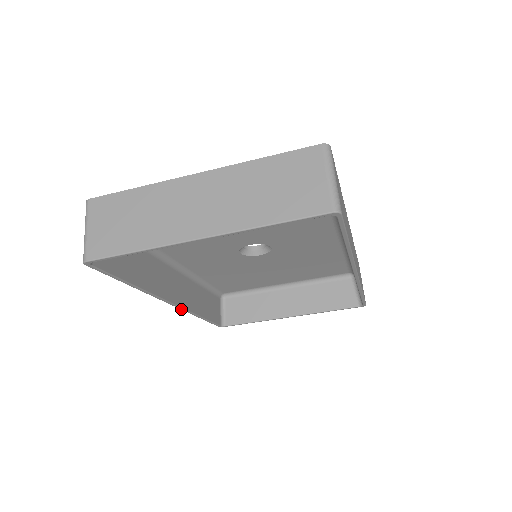
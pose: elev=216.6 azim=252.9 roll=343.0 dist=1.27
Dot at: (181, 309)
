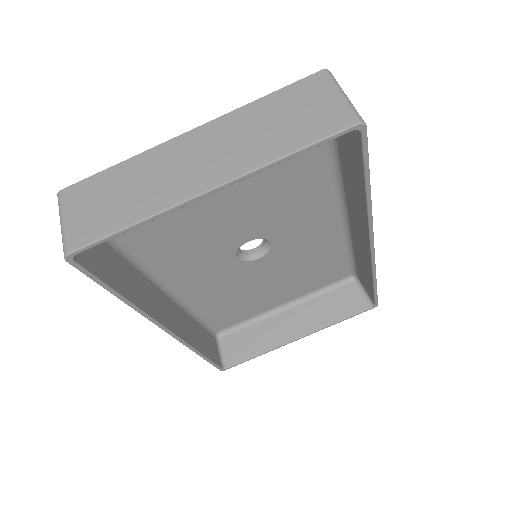
Dot at: (179, 341)
